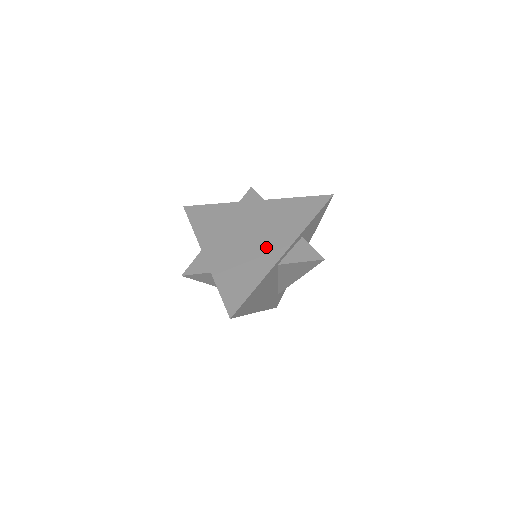
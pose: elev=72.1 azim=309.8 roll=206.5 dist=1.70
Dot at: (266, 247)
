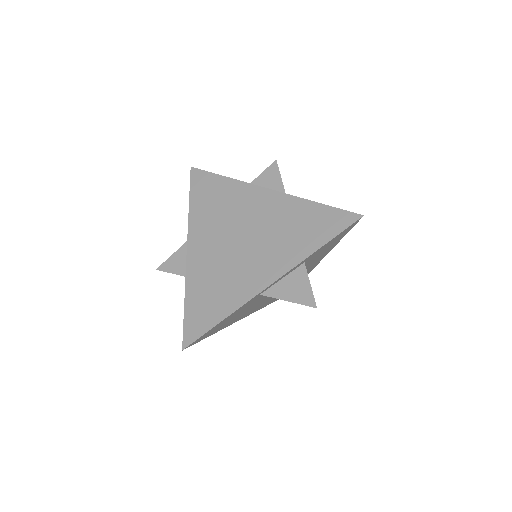
Dot at: (253, 267)
